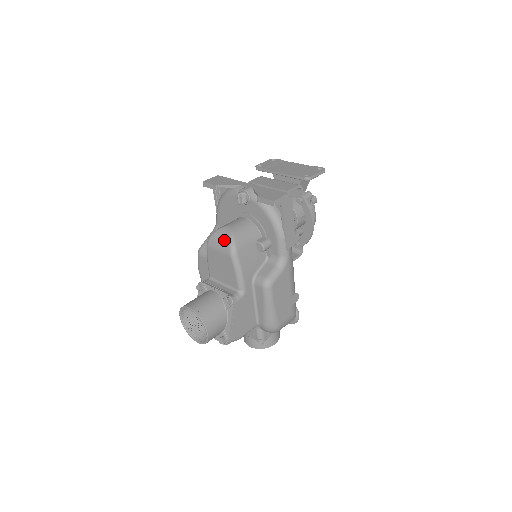
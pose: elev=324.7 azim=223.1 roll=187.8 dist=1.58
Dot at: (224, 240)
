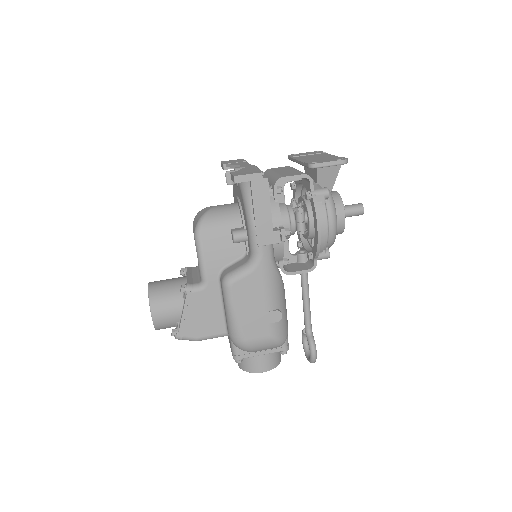
Dot at: (197, 219)
